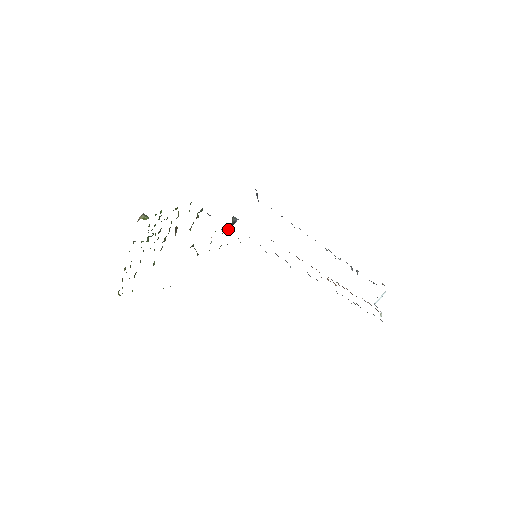
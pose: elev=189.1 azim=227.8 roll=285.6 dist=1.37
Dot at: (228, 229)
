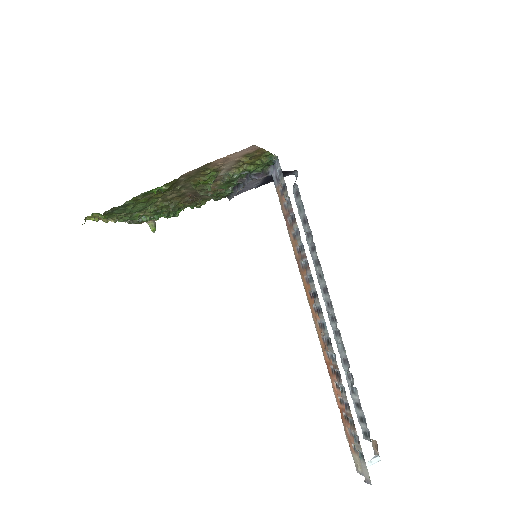
Dot at: (258, 175)
